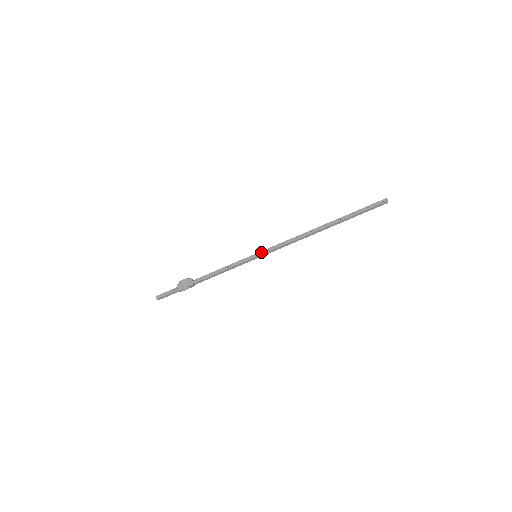
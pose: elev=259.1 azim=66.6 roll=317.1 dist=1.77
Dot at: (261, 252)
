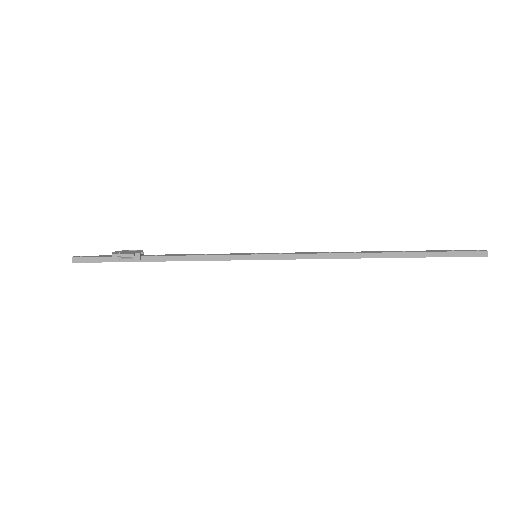
Dot at: (266, 253)
